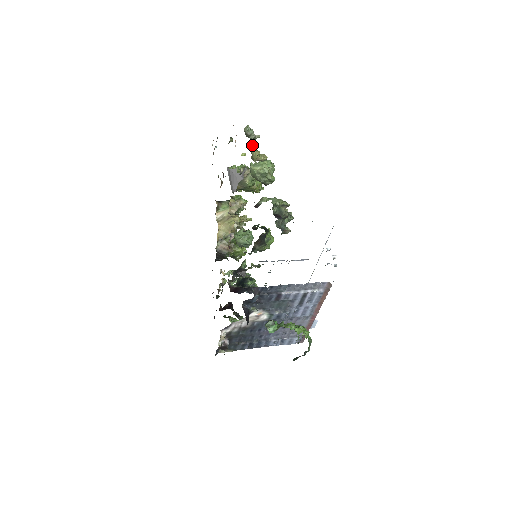
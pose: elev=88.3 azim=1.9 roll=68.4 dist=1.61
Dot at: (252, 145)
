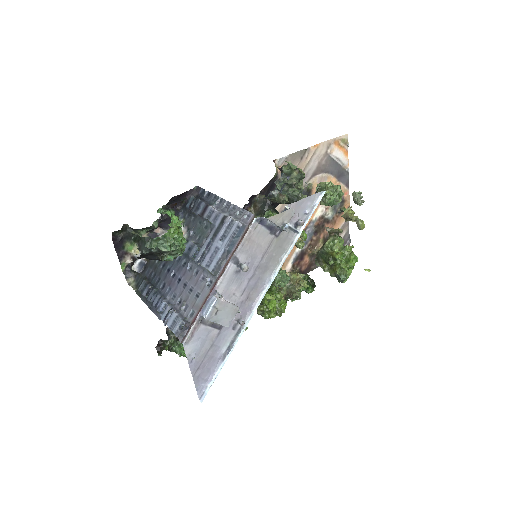
Dot at: (358, 218)
